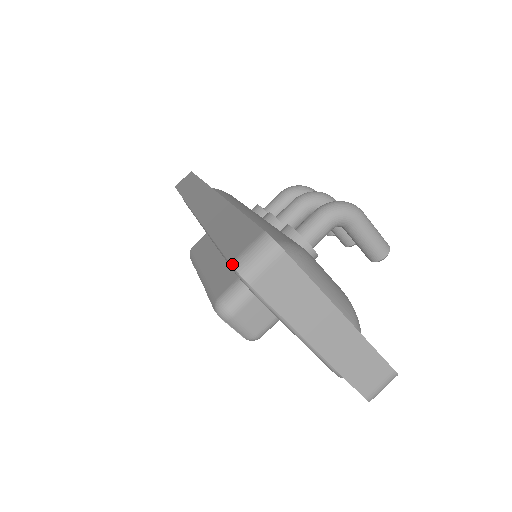
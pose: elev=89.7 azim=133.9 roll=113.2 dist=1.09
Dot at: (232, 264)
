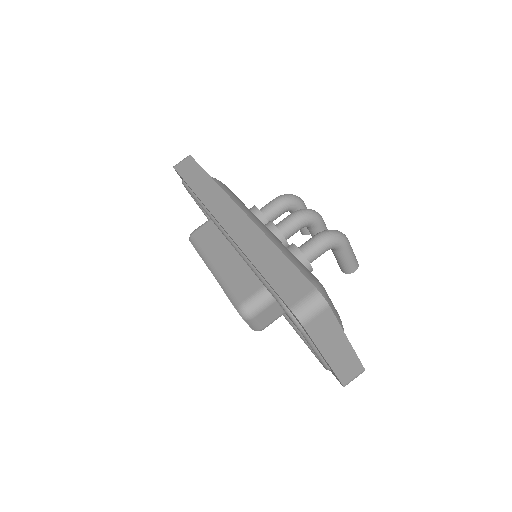
Dot at: (292, 310)
